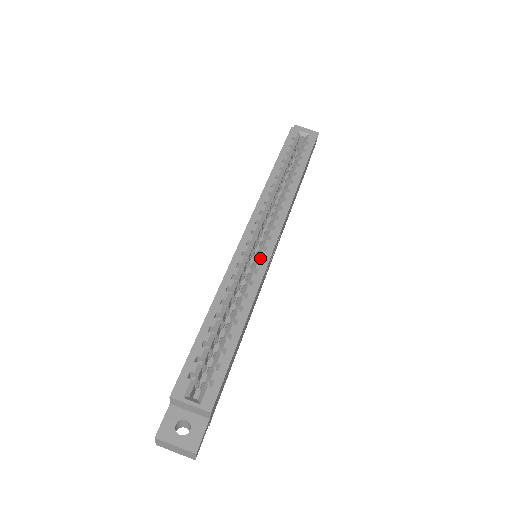
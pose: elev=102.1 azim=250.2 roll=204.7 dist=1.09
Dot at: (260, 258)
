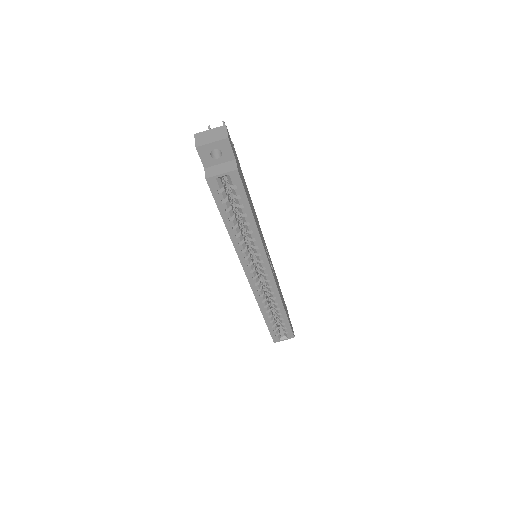
Dot at: (269, 285)
